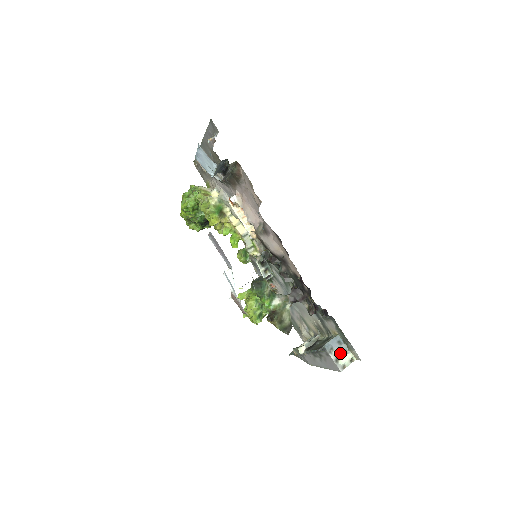
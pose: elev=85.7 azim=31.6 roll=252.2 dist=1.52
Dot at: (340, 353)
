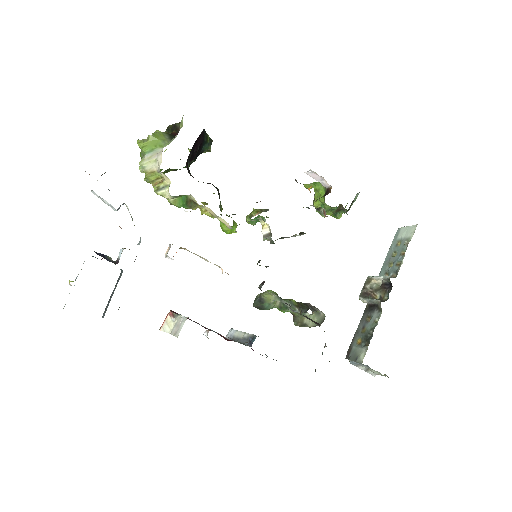
Dot at: (369, 369)
